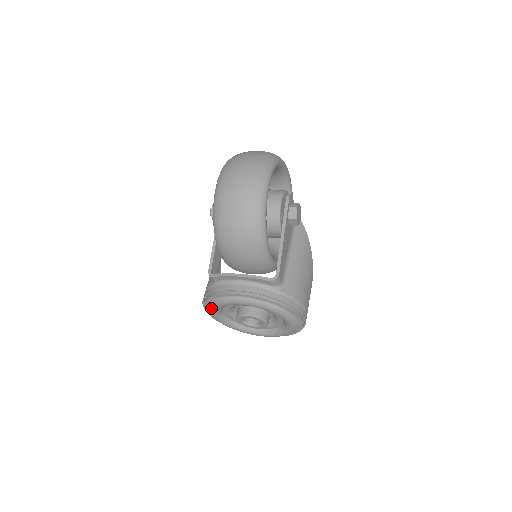
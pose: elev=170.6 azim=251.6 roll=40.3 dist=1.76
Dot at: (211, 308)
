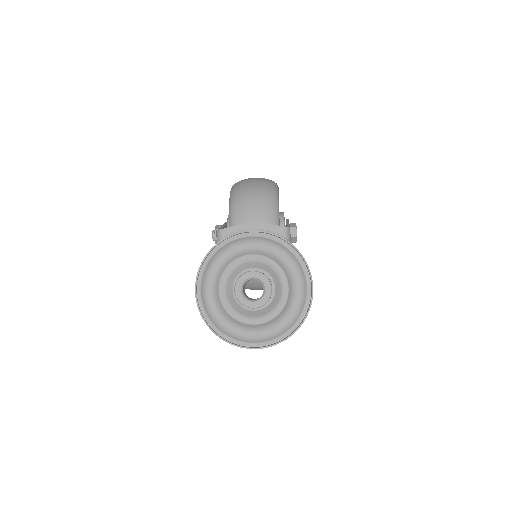
Dot at: (210, 267)
